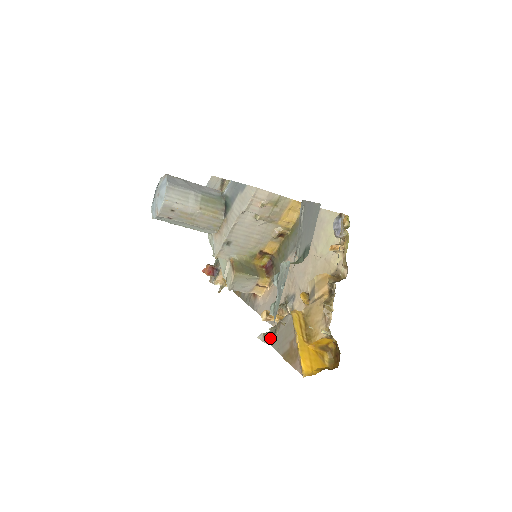
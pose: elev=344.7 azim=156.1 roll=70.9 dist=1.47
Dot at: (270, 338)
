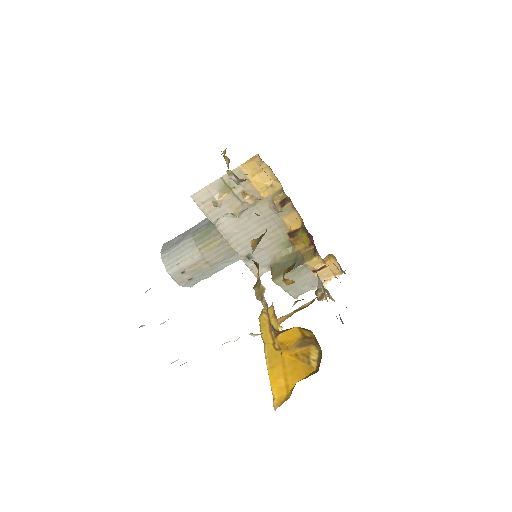
Dot at: occluded
